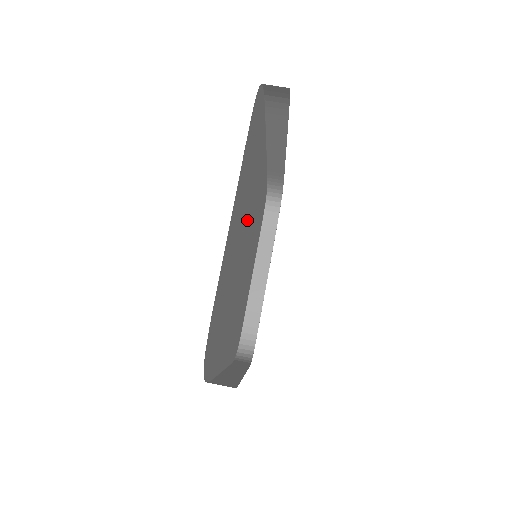
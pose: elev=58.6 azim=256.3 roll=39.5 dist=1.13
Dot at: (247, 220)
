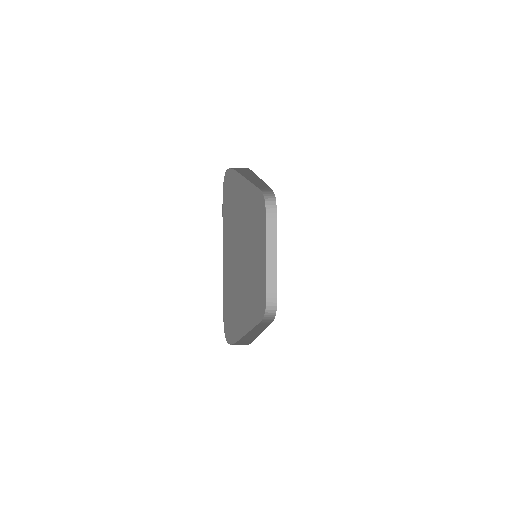
Dot at: (242, 239)
